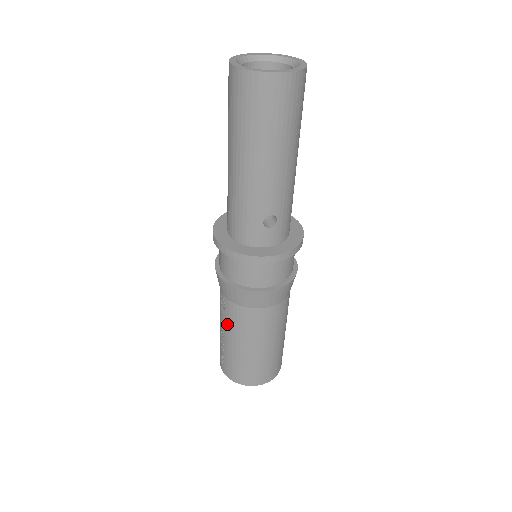
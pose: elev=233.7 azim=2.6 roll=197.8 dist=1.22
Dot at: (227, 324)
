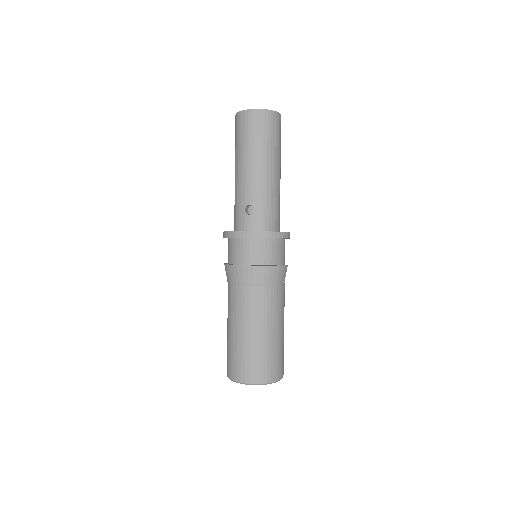
Dot at: occluded
